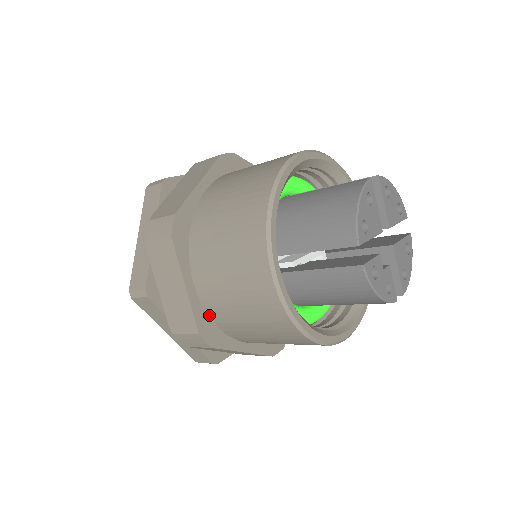
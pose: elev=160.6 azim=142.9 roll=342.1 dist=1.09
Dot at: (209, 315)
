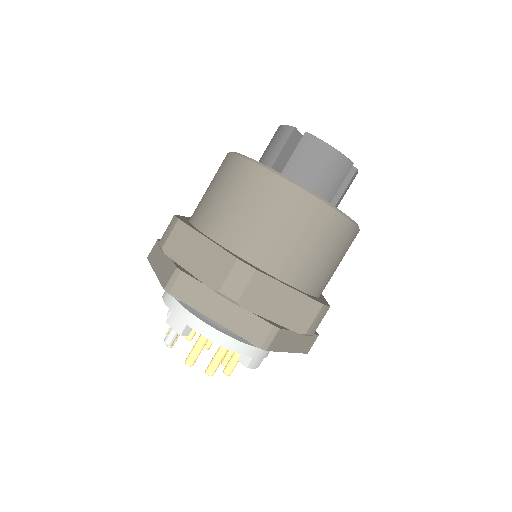
Dot at: (239, 255)
